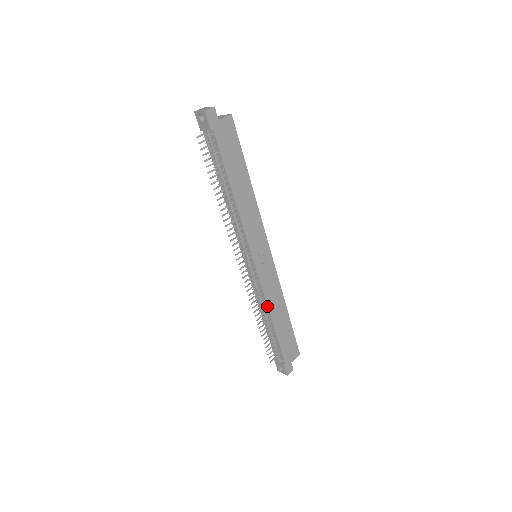
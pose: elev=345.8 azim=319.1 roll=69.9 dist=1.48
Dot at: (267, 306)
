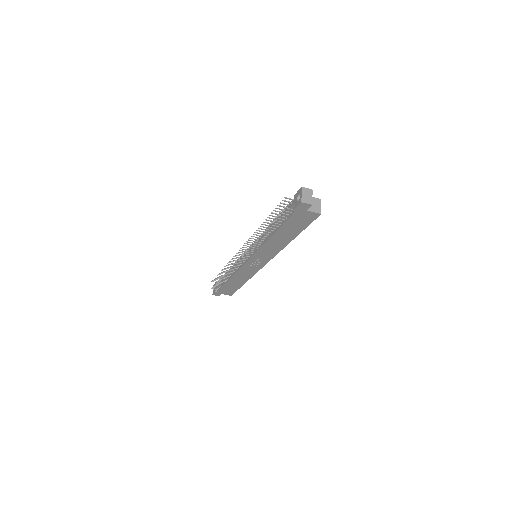
Dot at: (234, 274)
